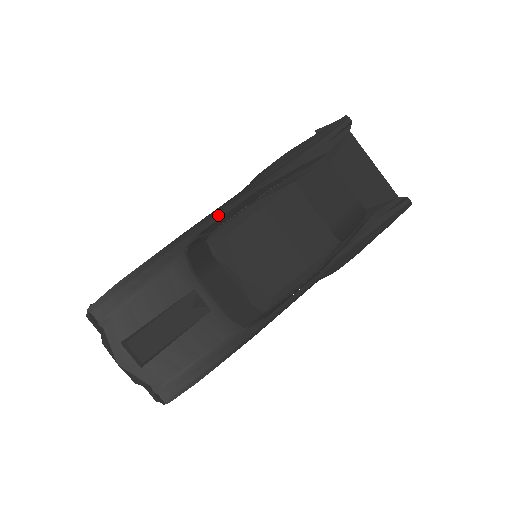
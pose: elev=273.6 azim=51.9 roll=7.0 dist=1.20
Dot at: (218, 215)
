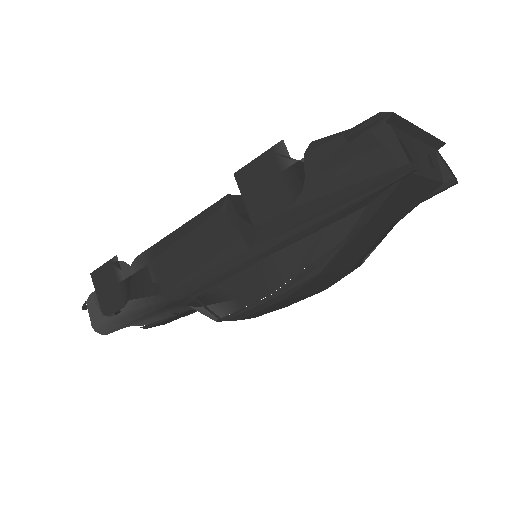
Dot at: (214, 281)
